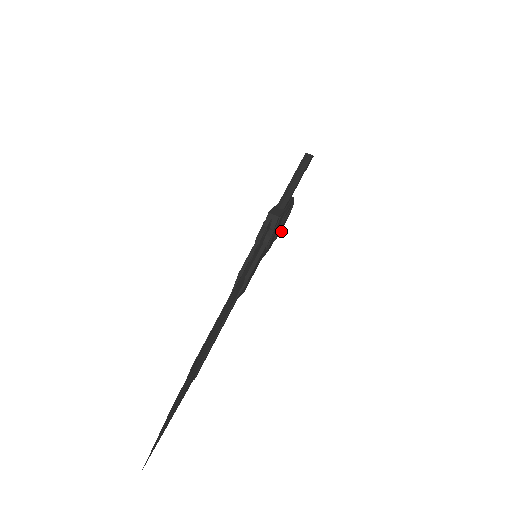
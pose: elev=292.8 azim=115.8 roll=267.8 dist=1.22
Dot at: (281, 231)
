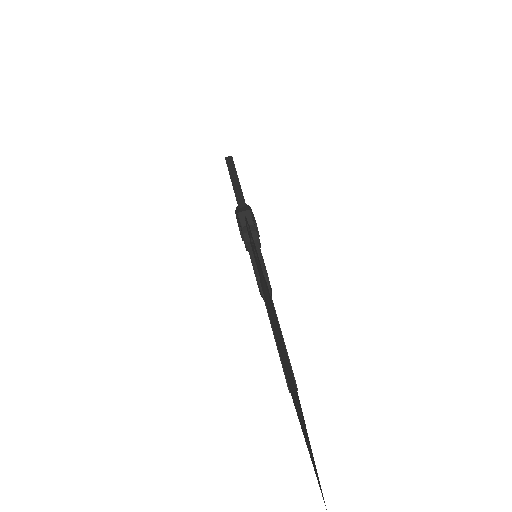
Dot at: occluded
